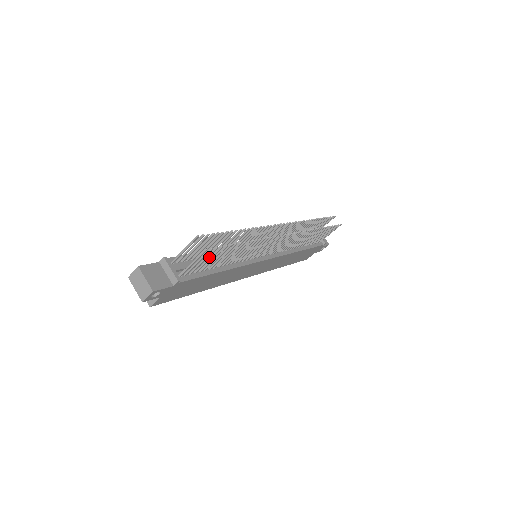
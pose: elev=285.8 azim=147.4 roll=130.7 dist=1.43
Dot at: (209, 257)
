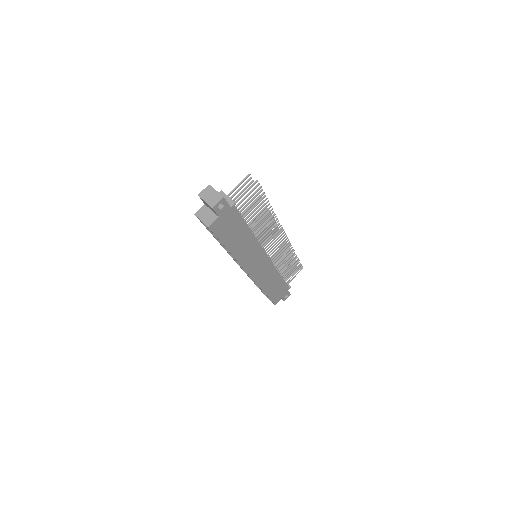
Dot at: (252, 199)
